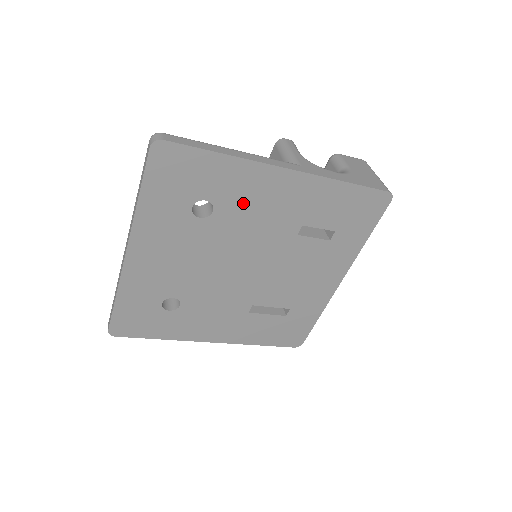
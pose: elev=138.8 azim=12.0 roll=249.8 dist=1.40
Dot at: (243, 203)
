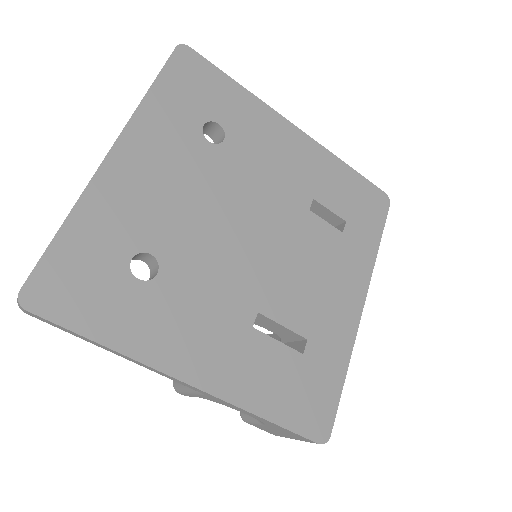
Dot at: (255, 145)
